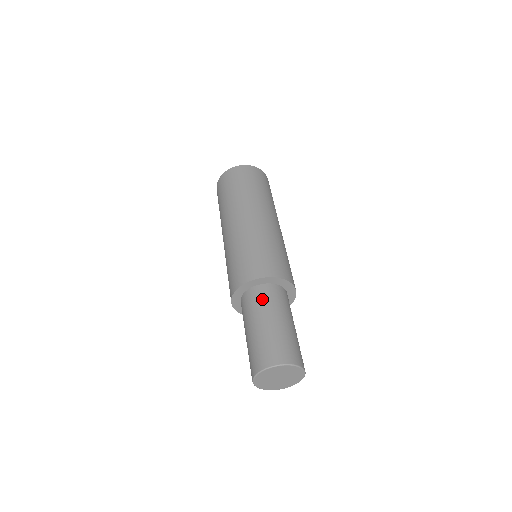
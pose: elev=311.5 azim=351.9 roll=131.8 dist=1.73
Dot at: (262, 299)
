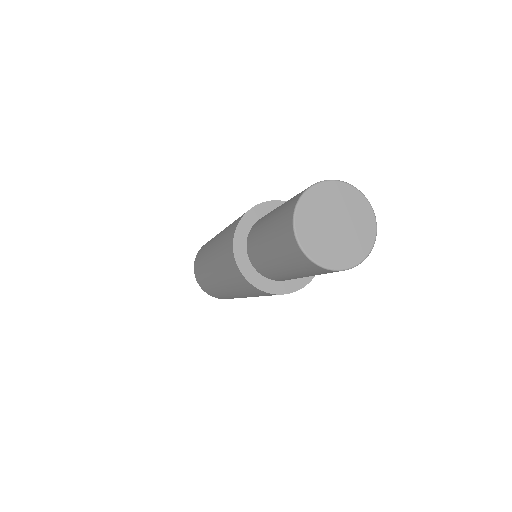
Dot at: occluded
